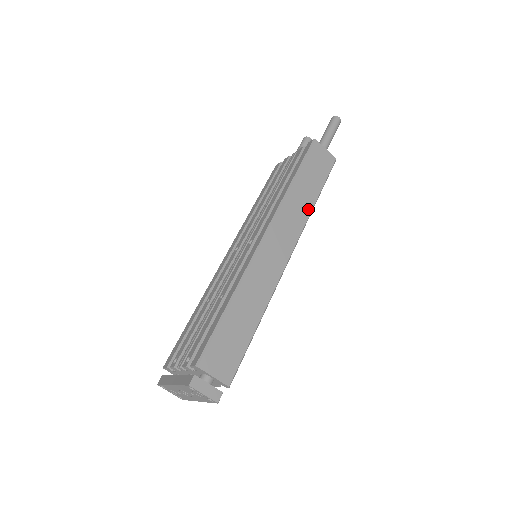
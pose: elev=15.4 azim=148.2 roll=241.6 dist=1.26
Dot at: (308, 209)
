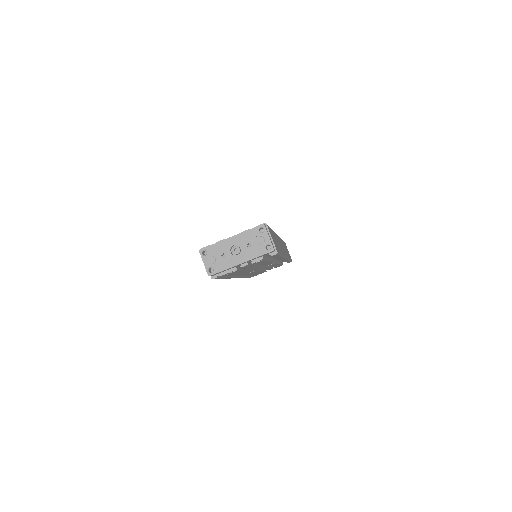
Dot at: occluded
